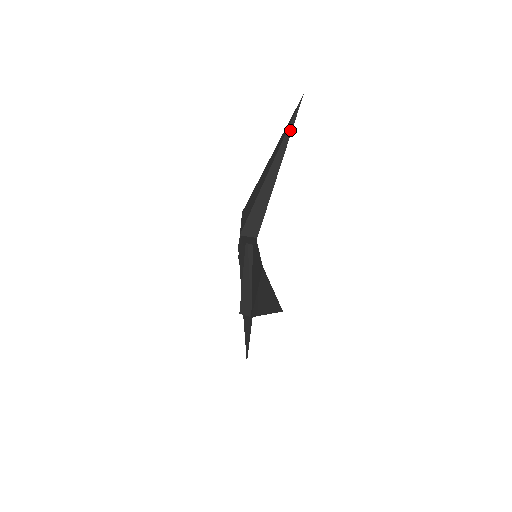
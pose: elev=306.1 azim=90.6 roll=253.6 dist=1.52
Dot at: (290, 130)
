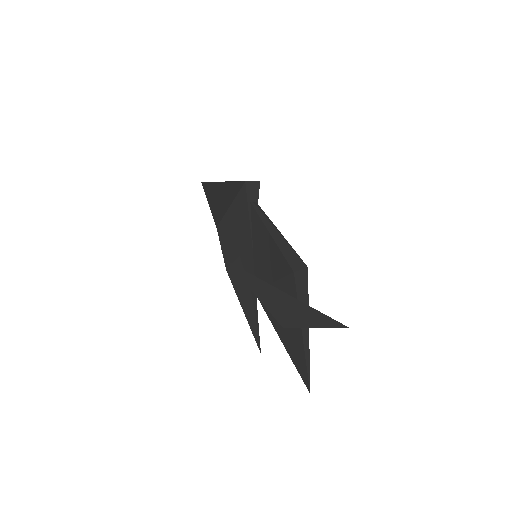
Dot at: occluded
